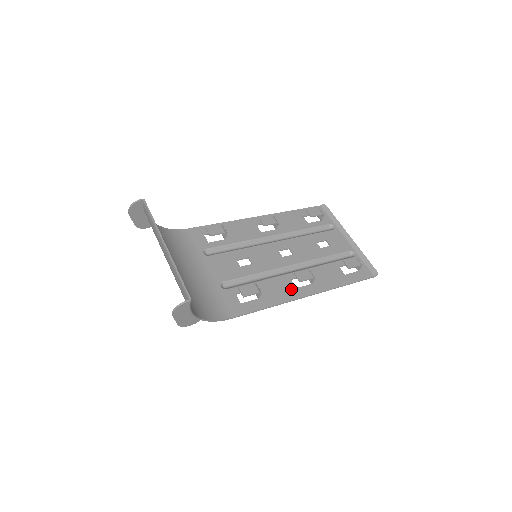
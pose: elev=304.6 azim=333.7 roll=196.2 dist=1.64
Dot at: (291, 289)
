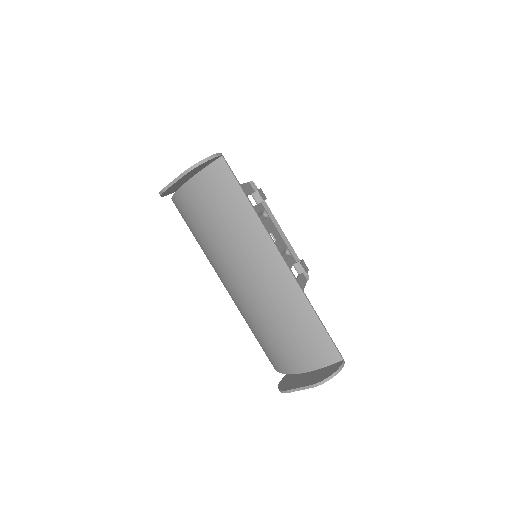
Dot at: occluded
